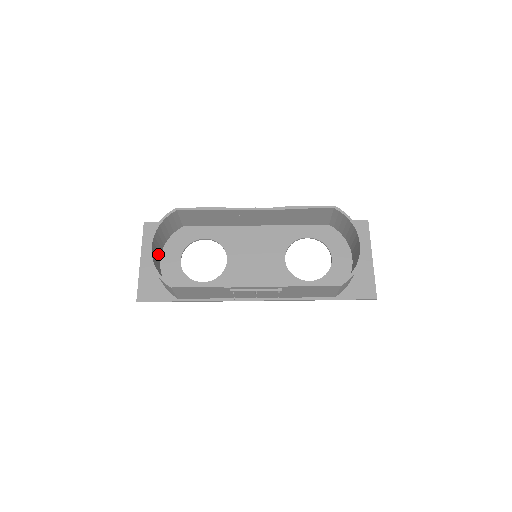
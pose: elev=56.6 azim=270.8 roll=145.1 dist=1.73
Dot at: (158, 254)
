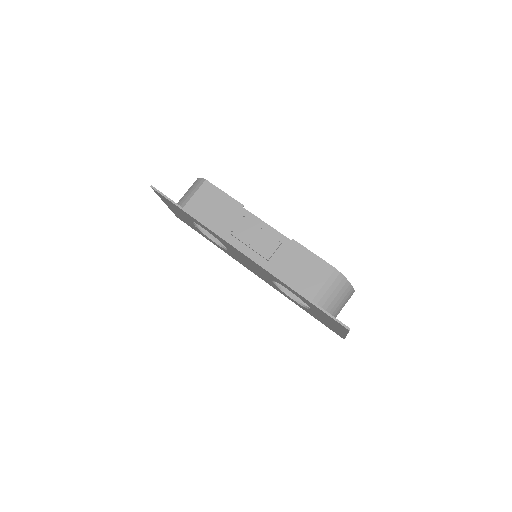
Dot at: occluded
